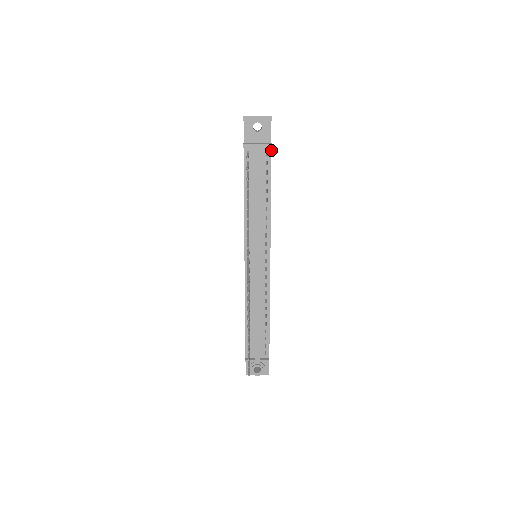
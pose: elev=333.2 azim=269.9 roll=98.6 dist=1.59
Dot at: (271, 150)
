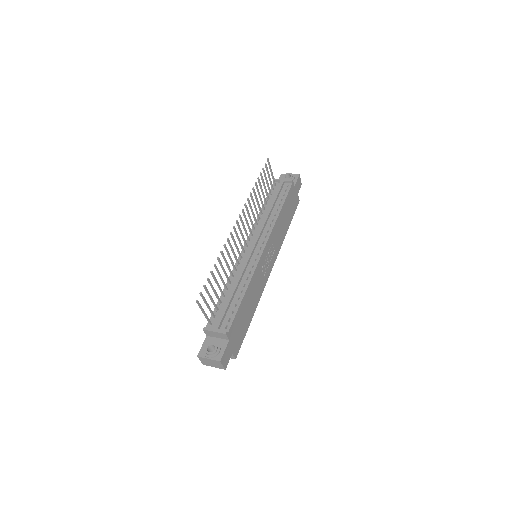
Dot at: (292, 184)
